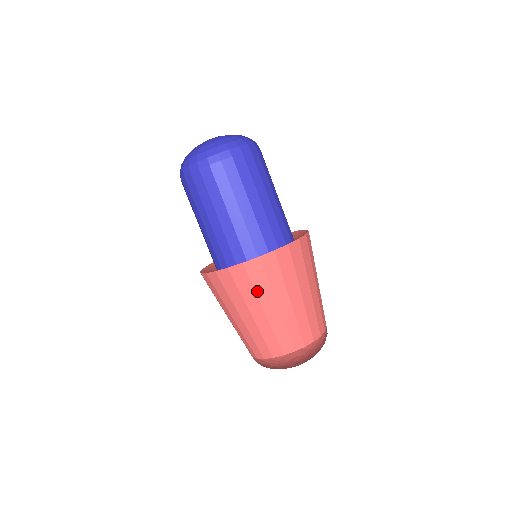
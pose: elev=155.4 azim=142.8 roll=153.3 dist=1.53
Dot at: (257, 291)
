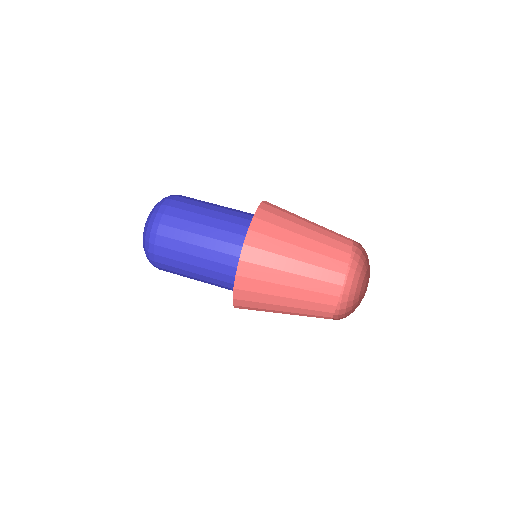
Dot at: (270, 266)
